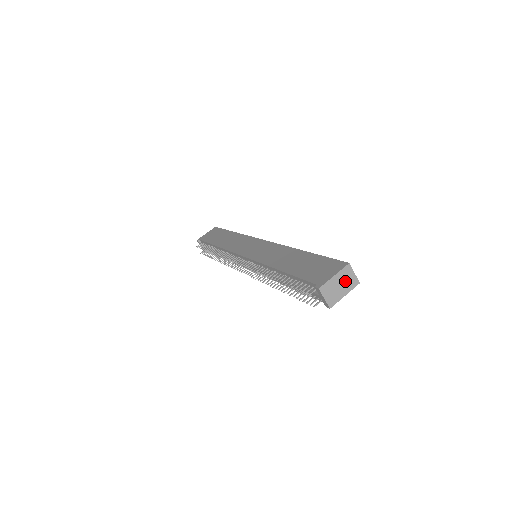
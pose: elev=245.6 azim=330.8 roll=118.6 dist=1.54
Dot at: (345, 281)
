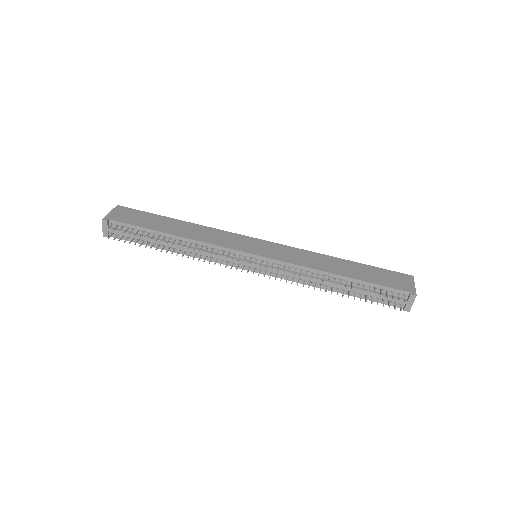
Dot at: occluded
